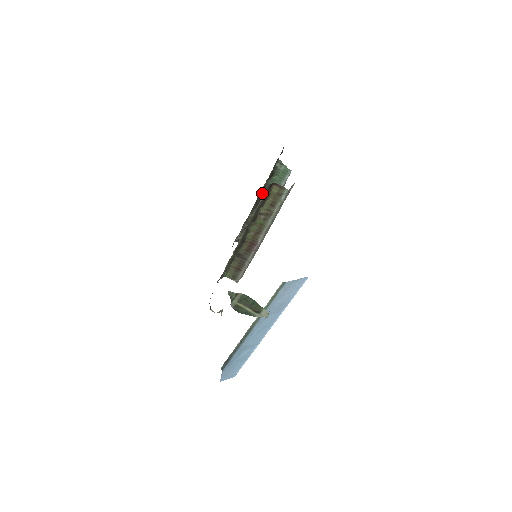
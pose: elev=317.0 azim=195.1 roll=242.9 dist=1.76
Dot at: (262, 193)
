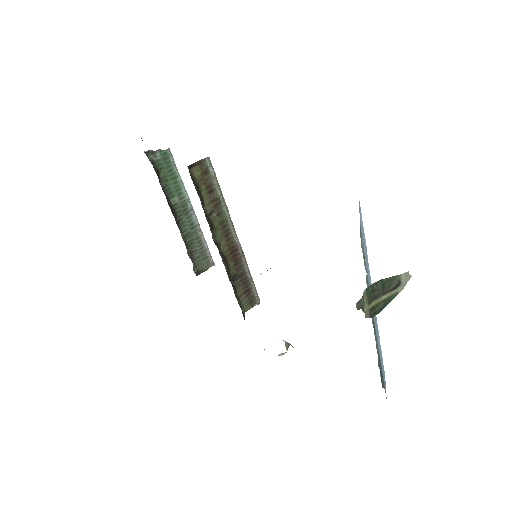
Dot at: (168, 203)
